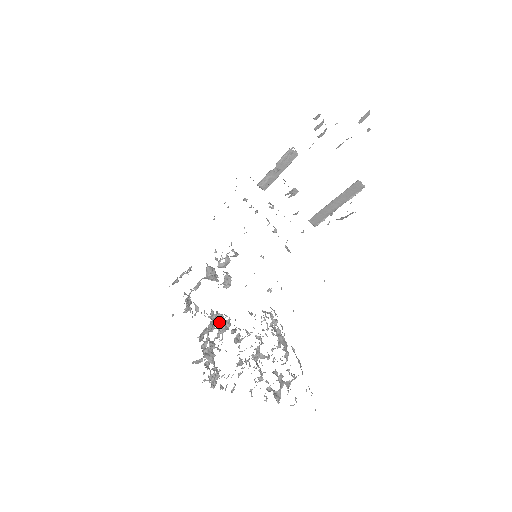
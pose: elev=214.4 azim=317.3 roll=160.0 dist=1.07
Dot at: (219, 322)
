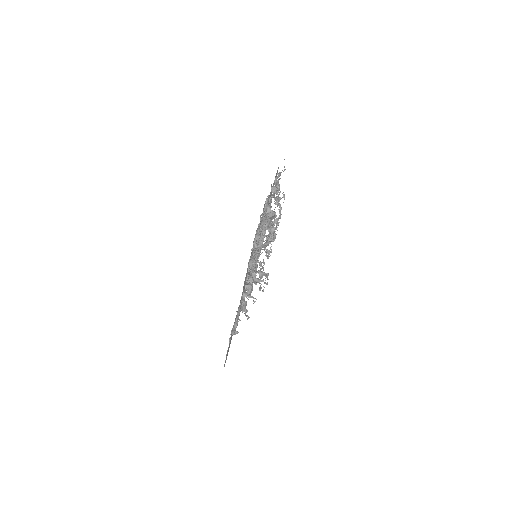
Dot at: occluded
